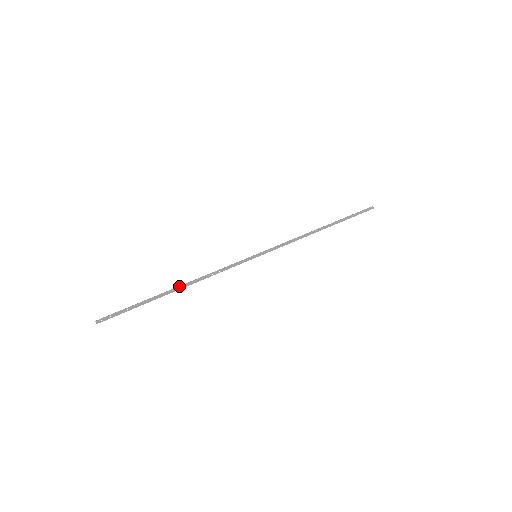
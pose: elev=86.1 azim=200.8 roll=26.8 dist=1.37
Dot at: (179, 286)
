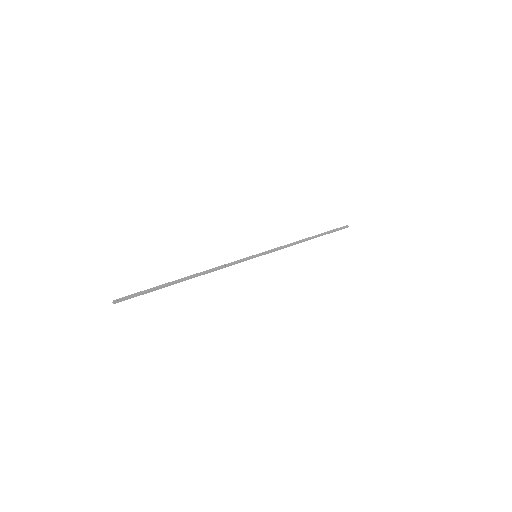
Dot at: (191, 277)
